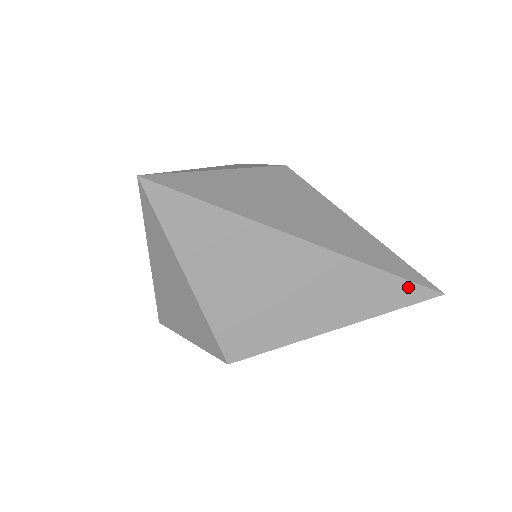
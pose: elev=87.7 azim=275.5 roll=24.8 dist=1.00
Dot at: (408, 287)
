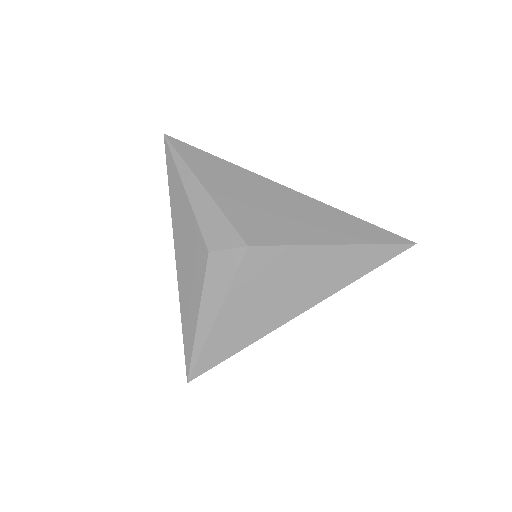
Dot at: (385, 262)
